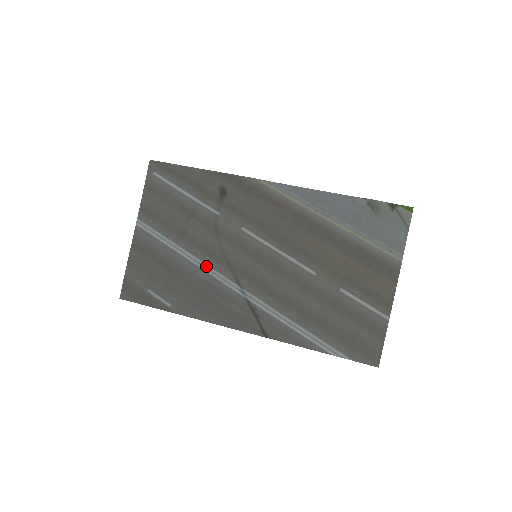
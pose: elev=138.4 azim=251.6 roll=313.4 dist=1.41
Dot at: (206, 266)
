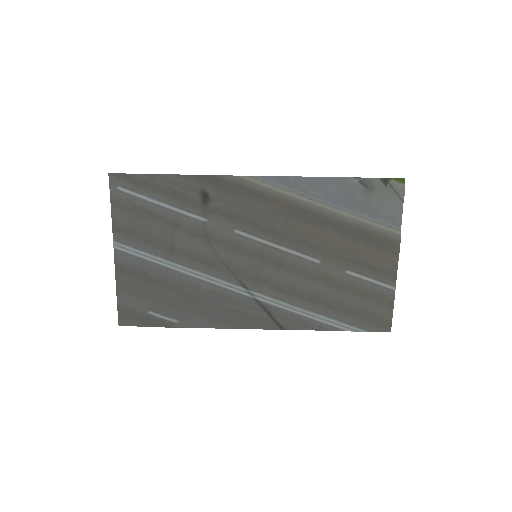
Dot at: (205, 276)
